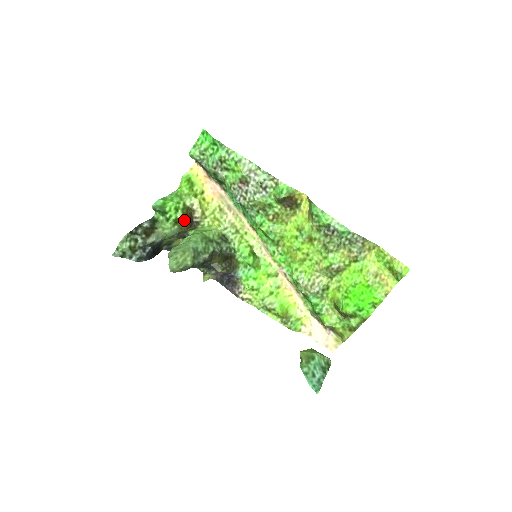
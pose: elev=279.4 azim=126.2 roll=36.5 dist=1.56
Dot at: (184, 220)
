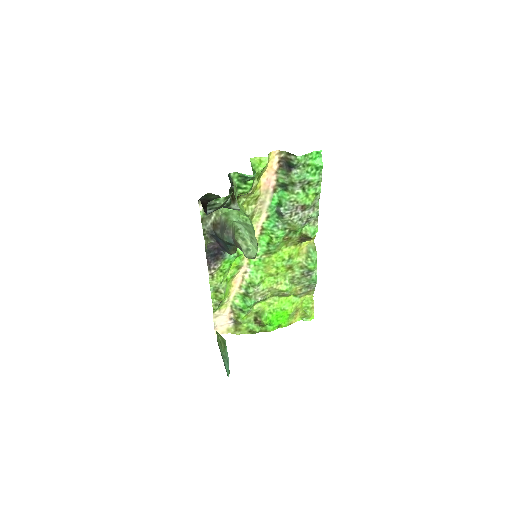
Dot at: occluded
